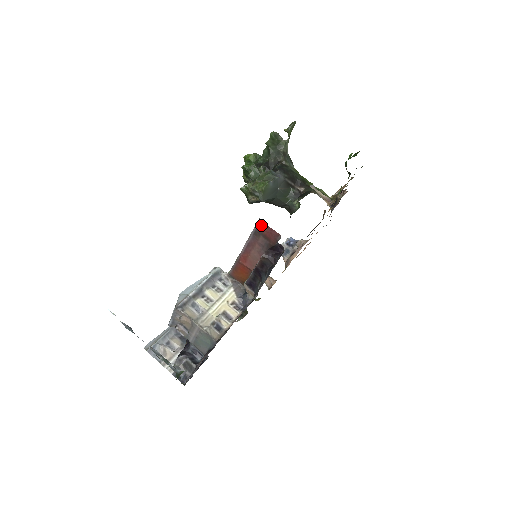
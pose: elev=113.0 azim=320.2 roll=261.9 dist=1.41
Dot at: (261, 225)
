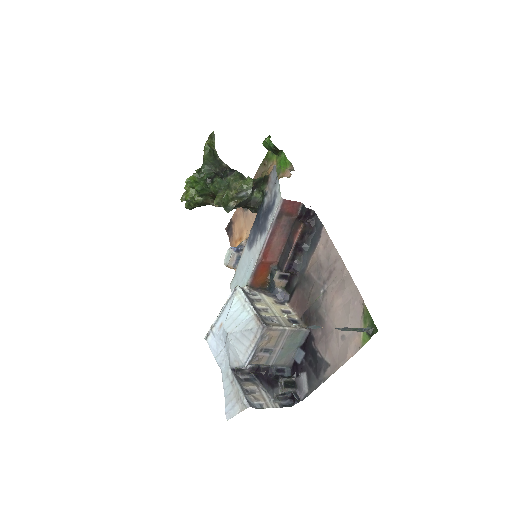
Dot at: (284, 204)
